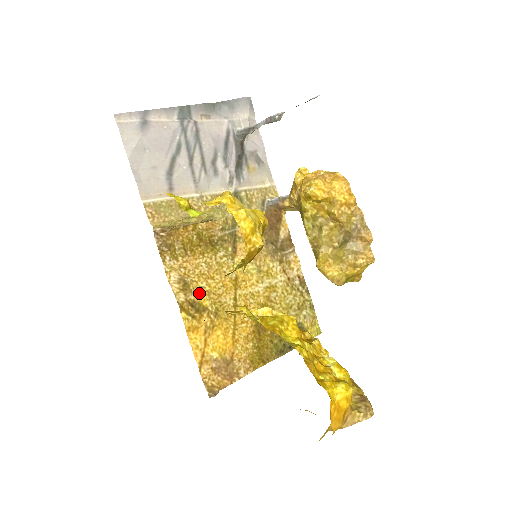
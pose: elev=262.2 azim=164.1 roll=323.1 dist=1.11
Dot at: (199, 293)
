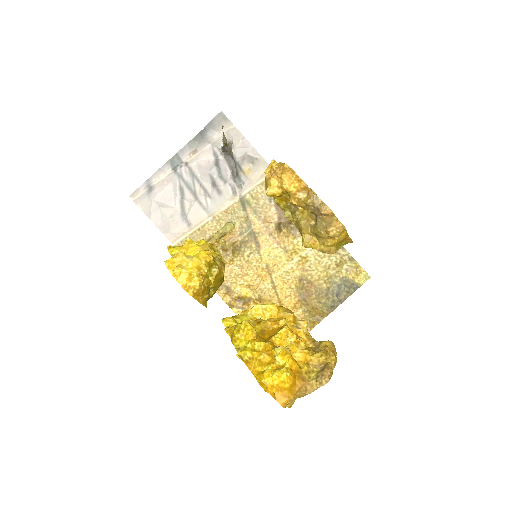
Dot at: (241, 290)
